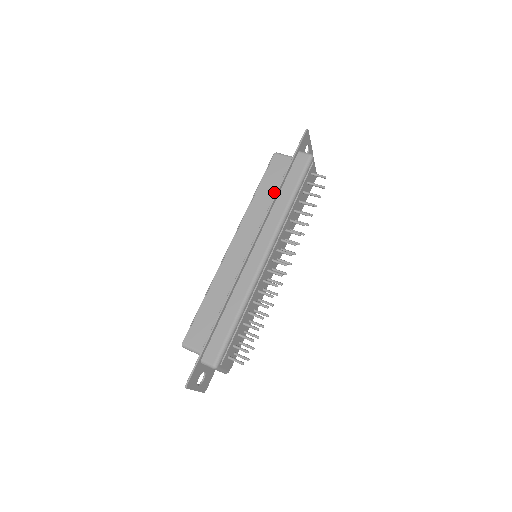
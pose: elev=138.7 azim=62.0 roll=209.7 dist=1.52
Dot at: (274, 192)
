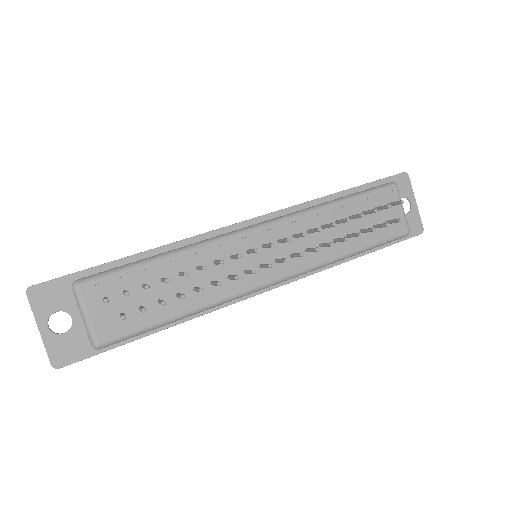
Dot at: occluded
